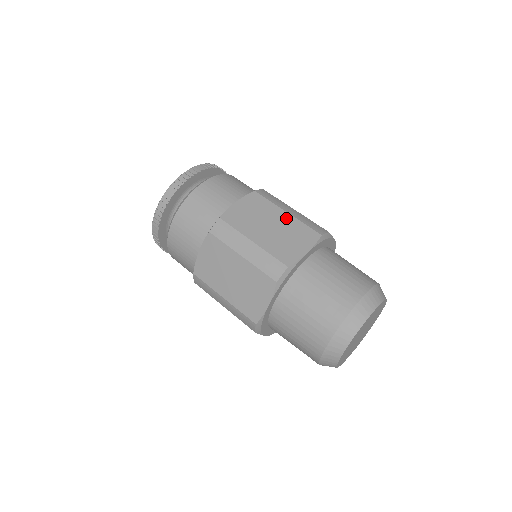
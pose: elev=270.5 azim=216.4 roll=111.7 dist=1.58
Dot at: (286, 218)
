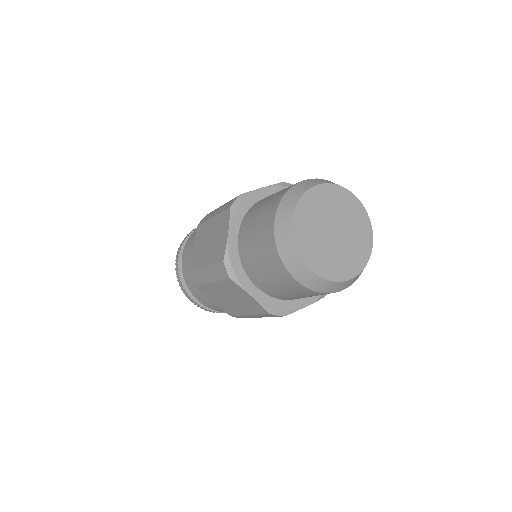
Dot at: (213, 223)
